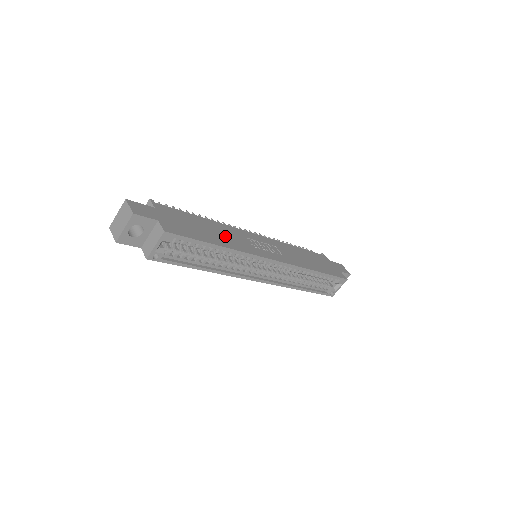
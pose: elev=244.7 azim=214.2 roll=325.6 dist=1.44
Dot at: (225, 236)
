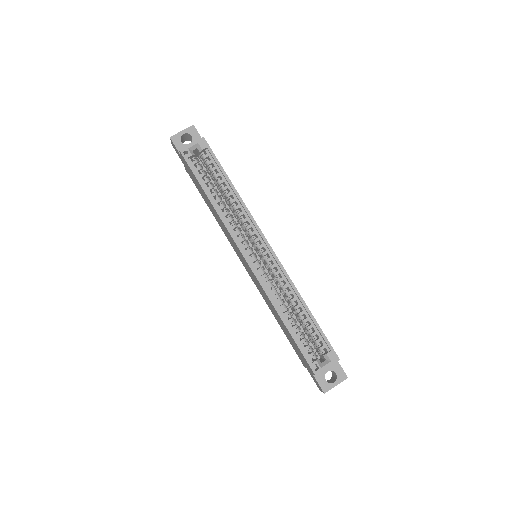
Dot at: occluded
